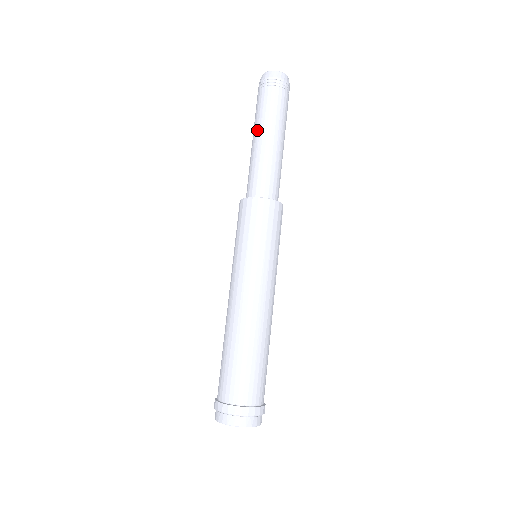
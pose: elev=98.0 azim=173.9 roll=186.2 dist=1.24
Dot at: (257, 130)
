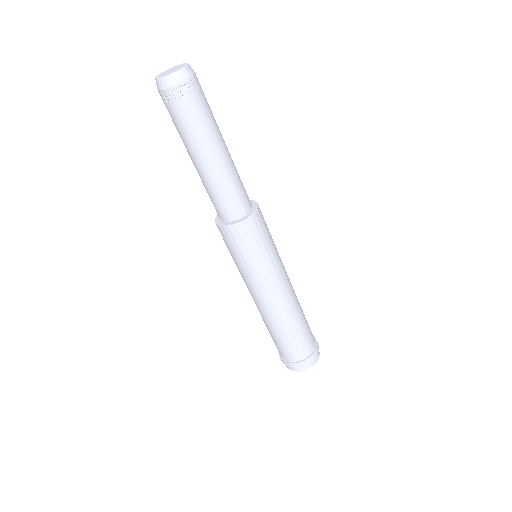
Dot at: occluded
